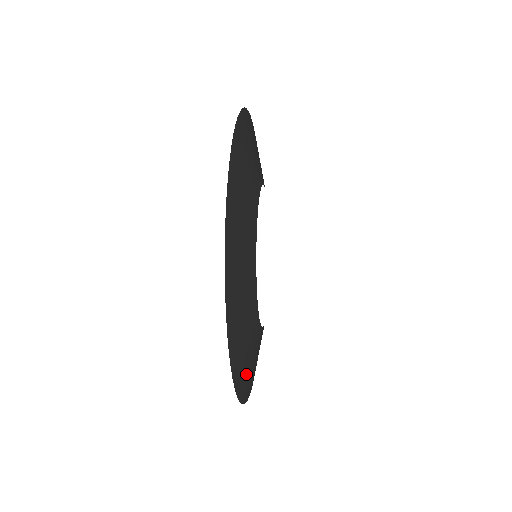
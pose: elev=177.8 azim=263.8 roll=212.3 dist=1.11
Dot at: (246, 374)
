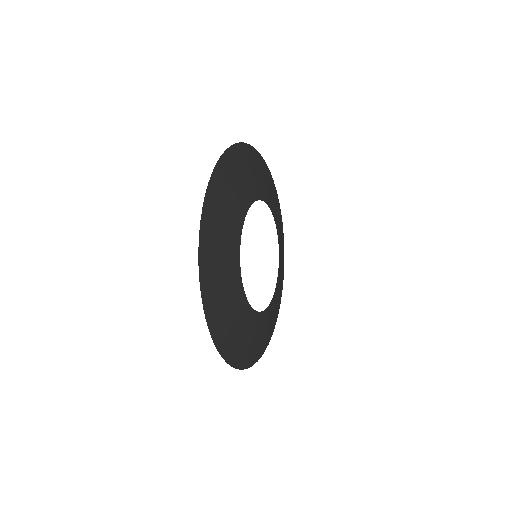
Dot at: (269, 330)
